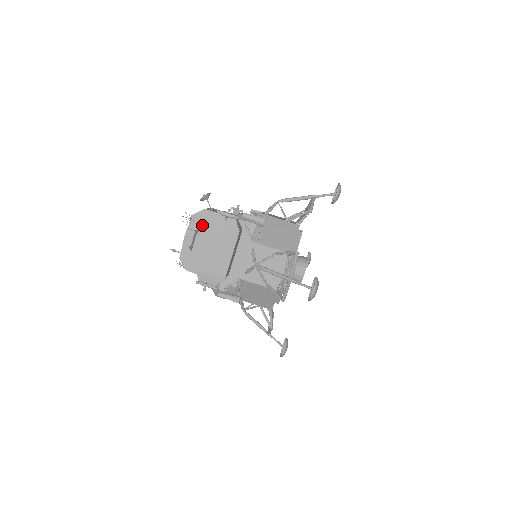
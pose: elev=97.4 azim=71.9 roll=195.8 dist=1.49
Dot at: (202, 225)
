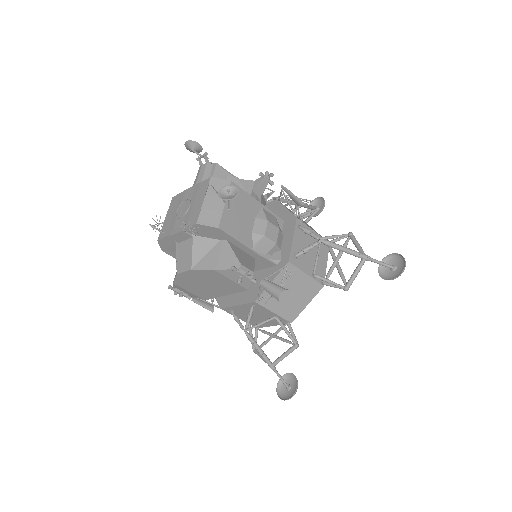
Dot at: (205, 236)
